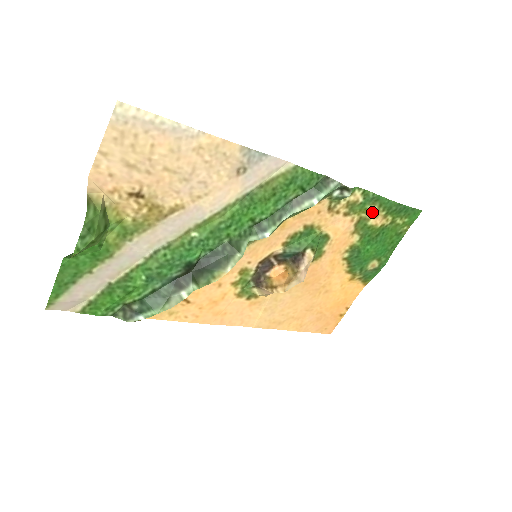
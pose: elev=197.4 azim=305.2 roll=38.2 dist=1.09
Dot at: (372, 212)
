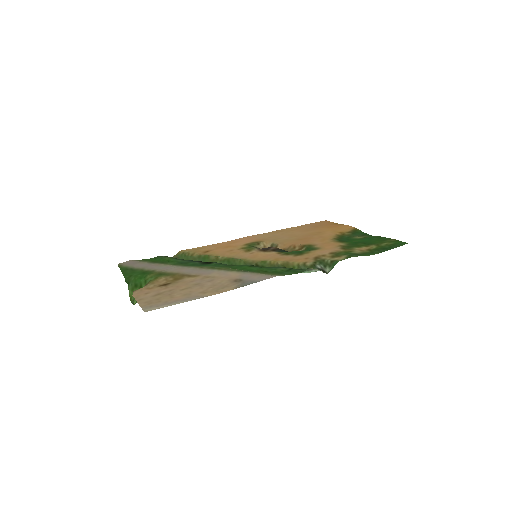
Dot at: (356, 251)
